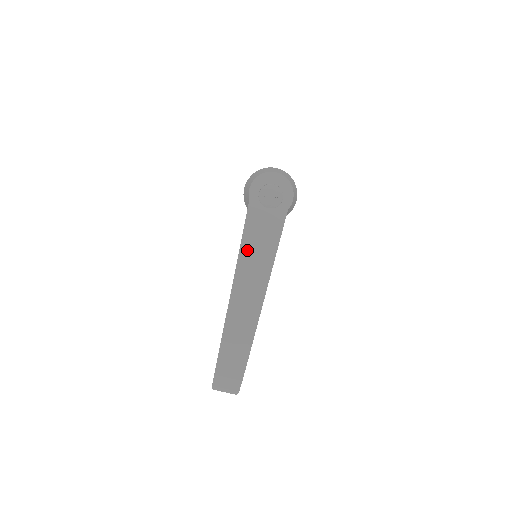
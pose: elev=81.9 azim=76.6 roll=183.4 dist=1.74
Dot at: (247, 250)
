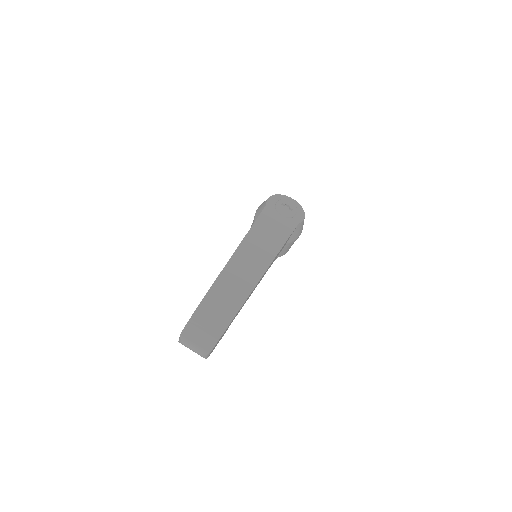
Dot at: (256, 233)
